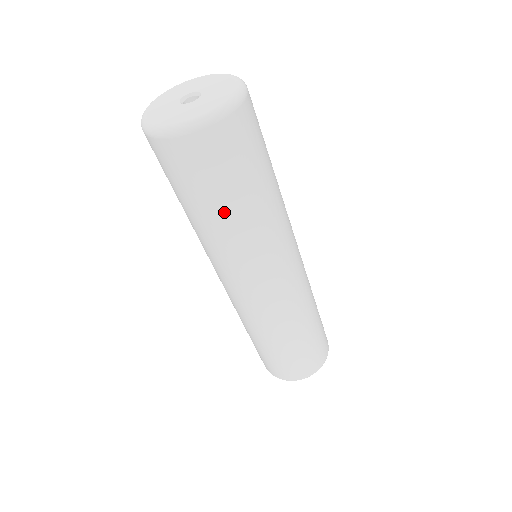
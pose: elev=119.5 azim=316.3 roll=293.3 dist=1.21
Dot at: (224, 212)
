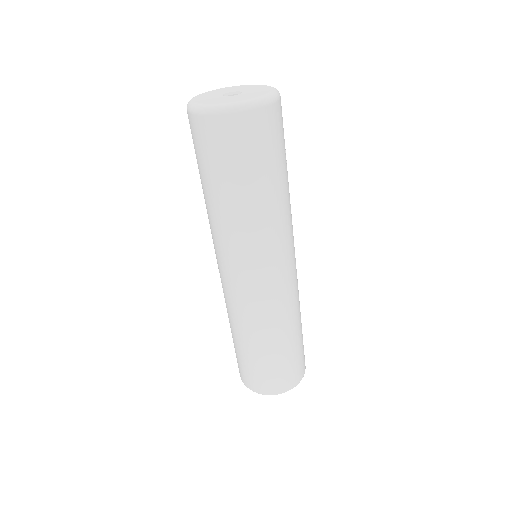
Dot at: (221, 193)
